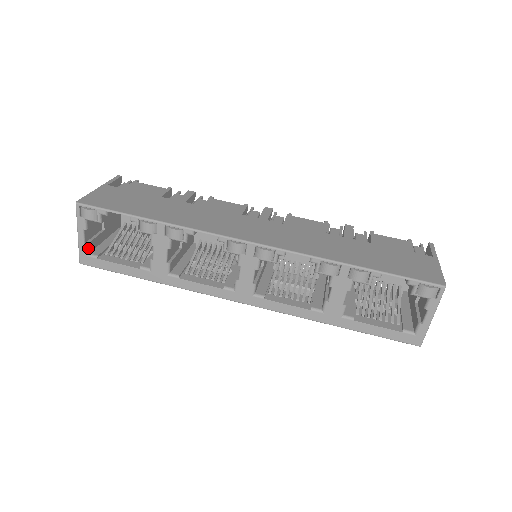
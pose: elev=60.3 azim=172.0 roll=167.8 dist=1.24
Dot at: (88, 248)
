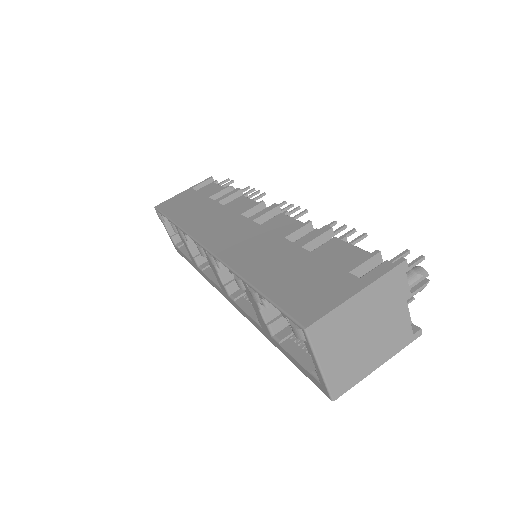
Dot at: (174, 240)
